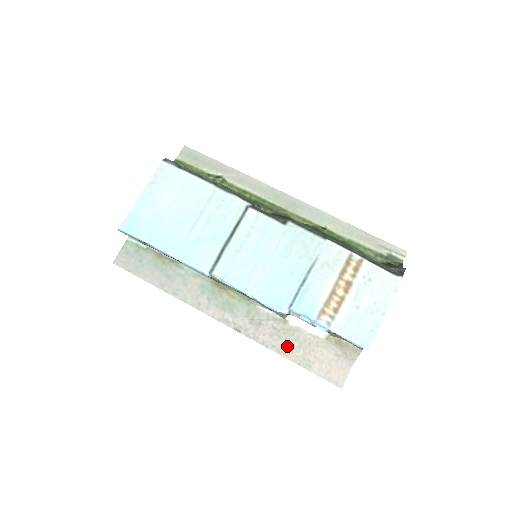
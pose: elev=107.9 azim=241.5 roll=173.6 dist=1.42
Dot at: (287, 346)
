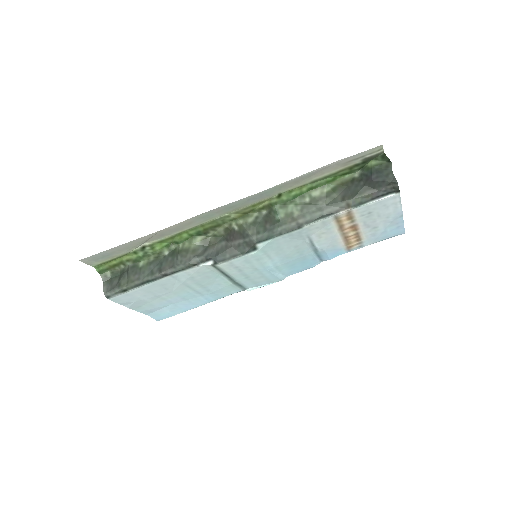
Dot at: occluded
